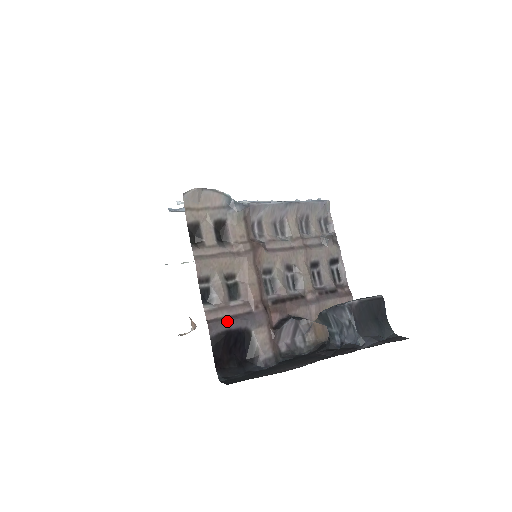
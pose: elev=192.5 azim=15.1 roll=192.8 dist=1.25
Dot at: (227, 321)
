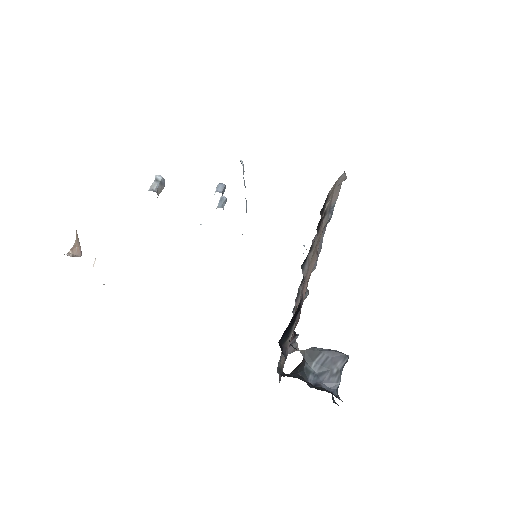
Dot at: occluded
